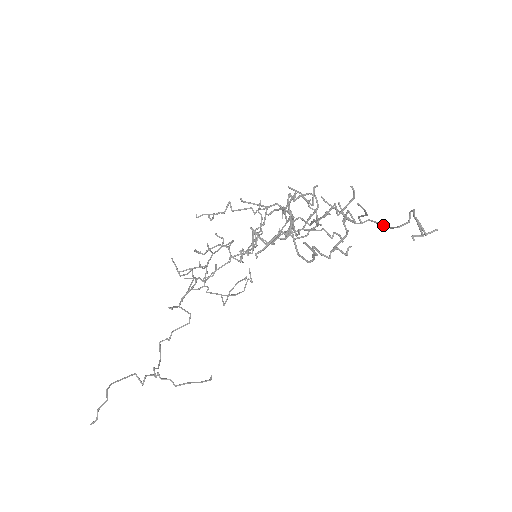
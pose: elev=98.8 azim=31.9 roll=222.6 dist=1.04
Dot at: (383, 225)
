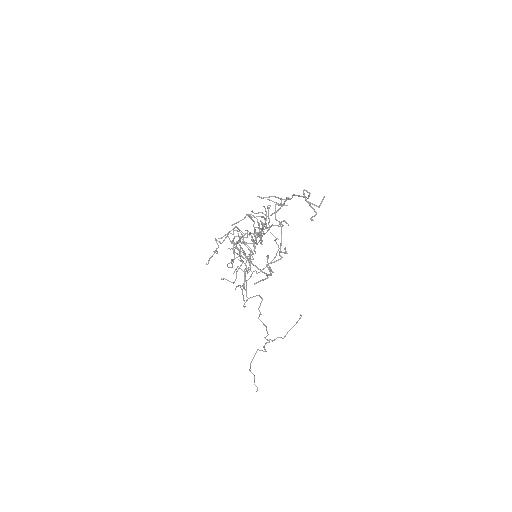
Dot at: occluded
